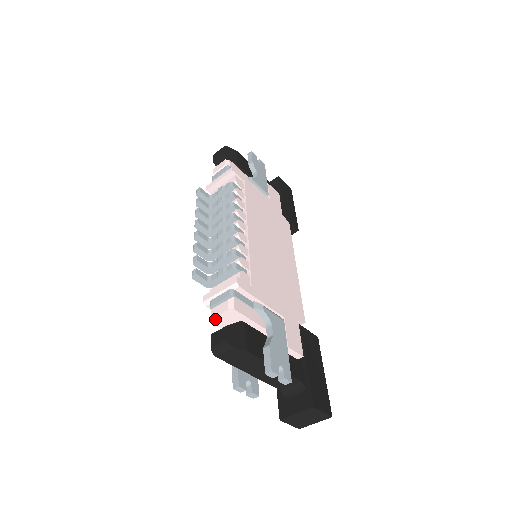
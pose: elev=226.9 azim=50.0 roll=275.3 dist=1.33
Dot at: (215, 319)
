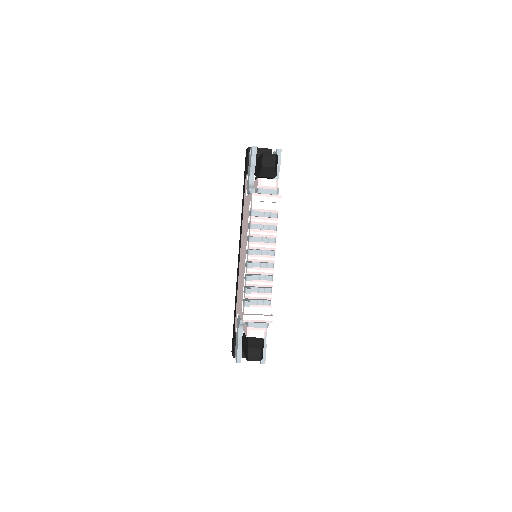
Dot at: occluded
